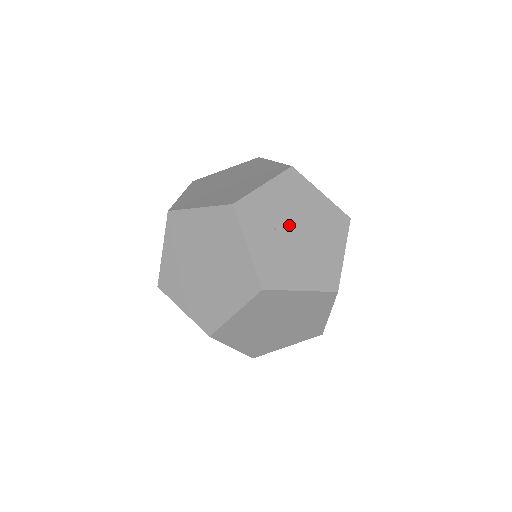
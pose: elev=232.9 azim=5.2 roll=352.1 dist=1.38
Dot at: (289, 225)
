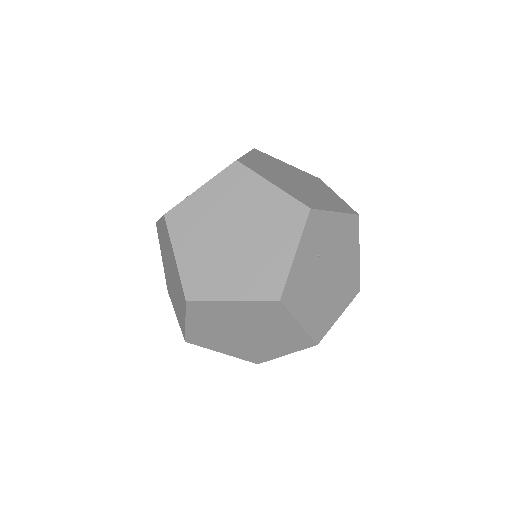
Dot at: (328, 261)
